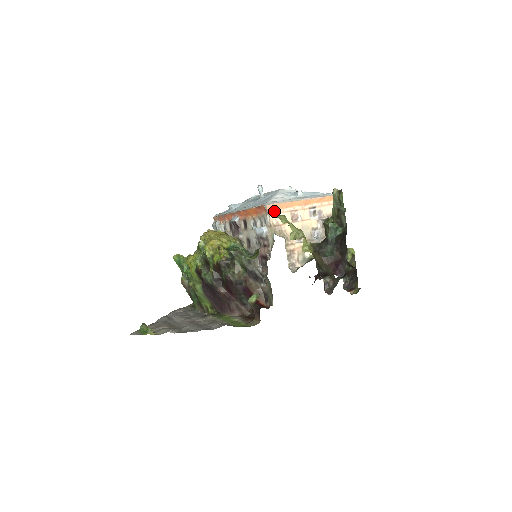
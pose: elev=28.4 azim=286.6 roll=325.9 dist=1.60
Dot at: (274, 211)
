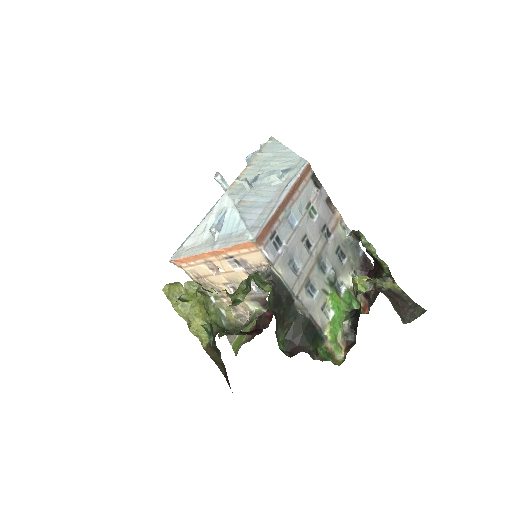
Dot at: (186, 263)
